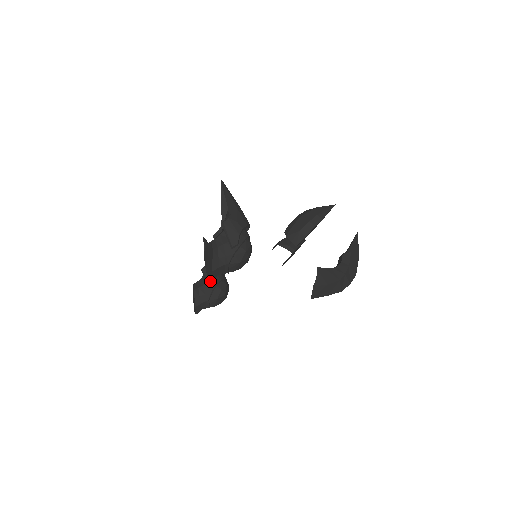
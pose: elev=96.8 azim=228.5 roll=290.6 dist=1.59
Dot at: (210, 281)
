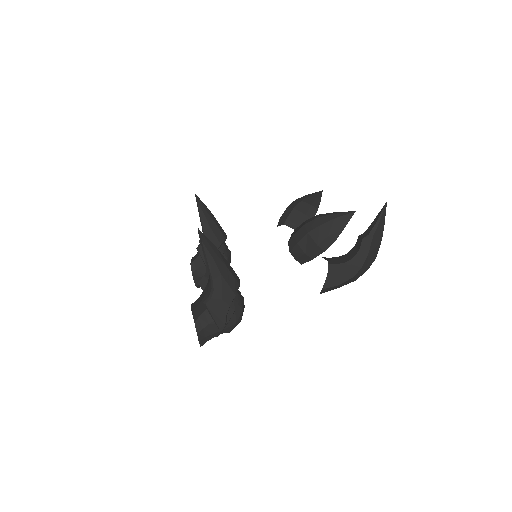
Dot at: occluded
